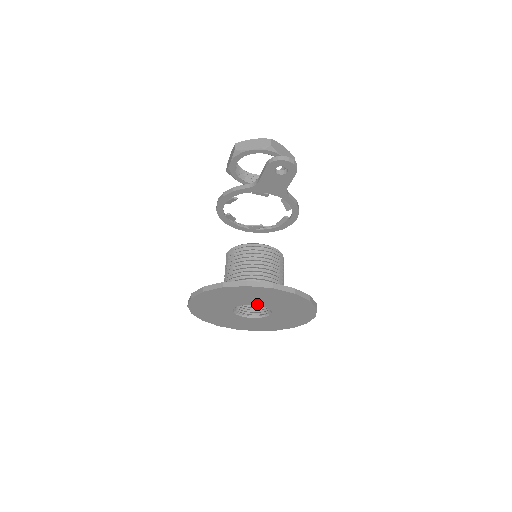
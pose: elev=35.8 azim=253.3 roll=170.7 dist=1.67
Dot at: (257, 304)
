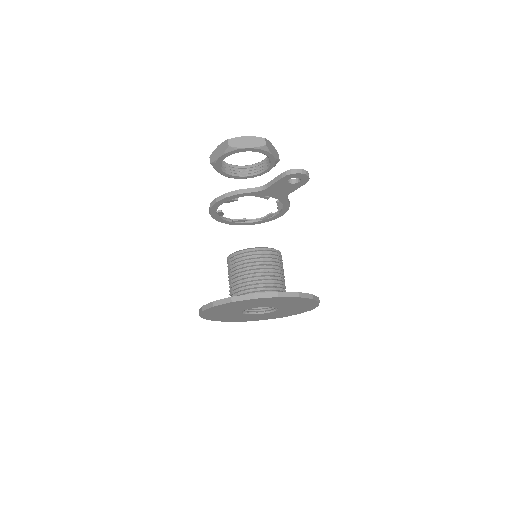
Dot at: (270, 306)
